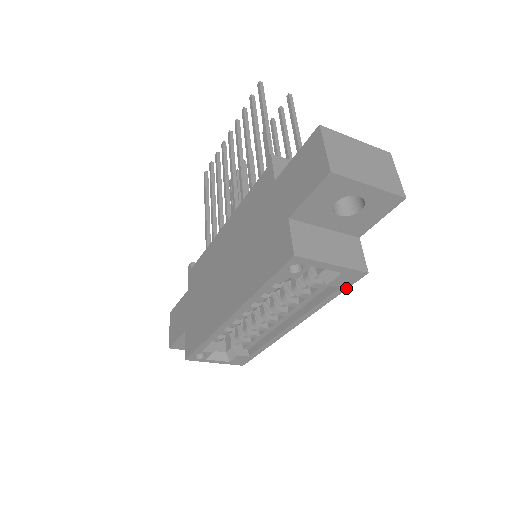
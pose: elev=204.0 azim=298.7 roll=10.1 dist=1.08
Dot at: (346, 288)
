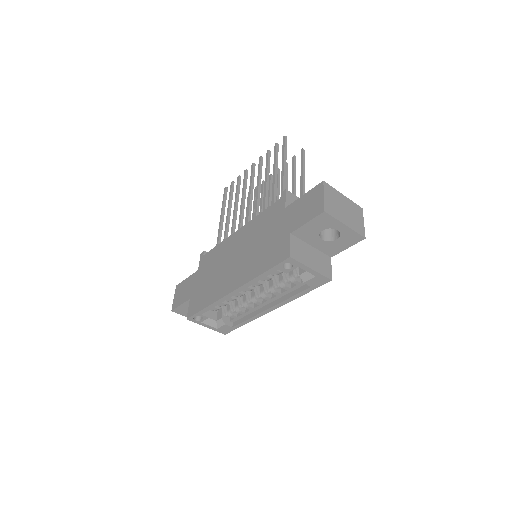
Dot at: (315, 288)
